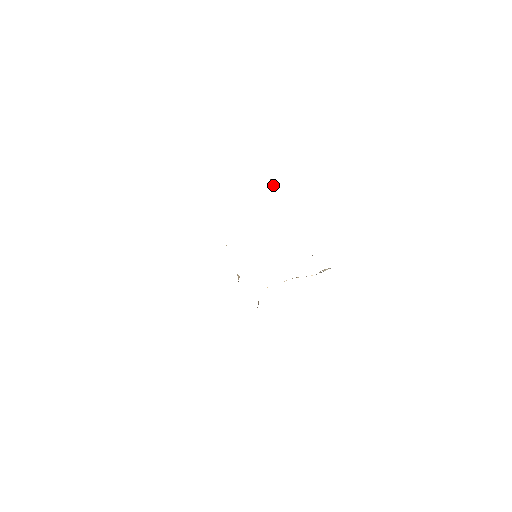
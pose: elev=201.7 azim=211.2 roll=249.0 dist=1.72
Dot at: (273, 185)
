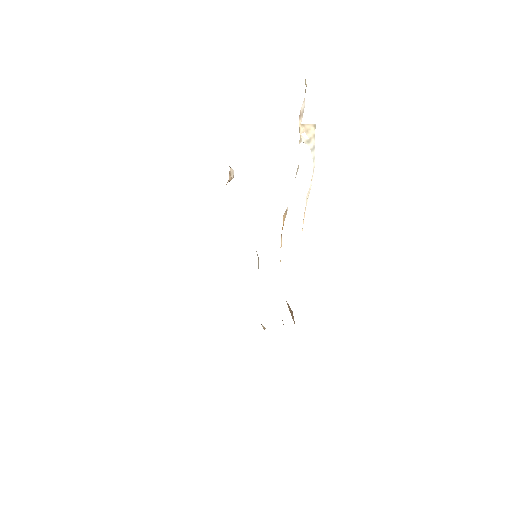
Dot at: (232, 169)
